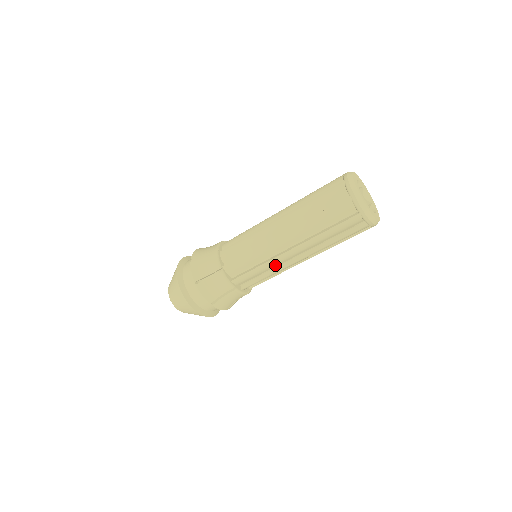
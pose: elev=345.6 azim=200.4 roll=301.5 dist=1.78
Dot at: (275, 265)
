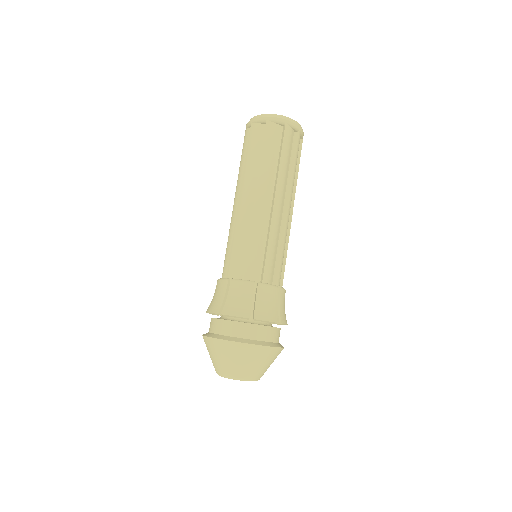
Dot at: (245, 226)
